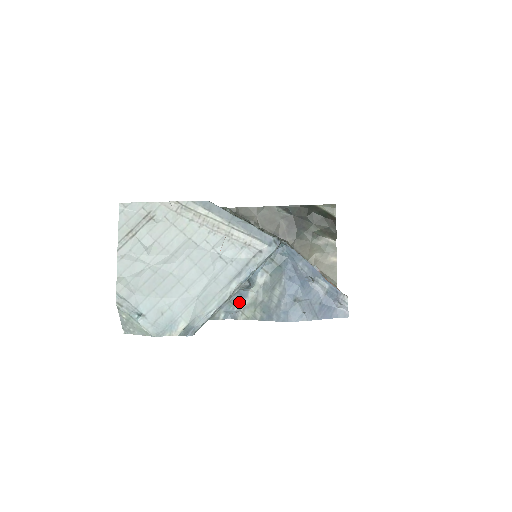
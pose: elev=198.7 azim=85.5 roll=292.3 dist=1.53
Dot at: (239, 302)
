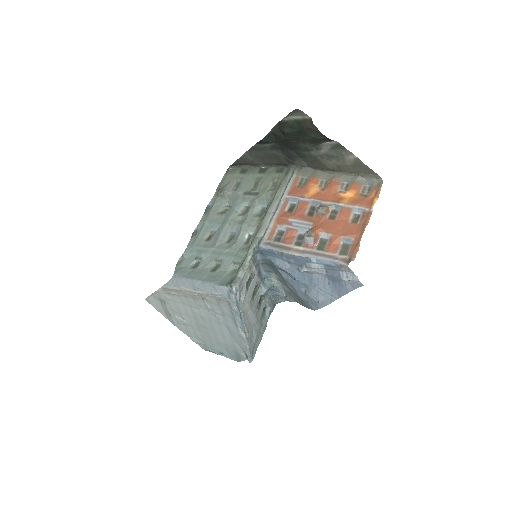
Dot at: (279, 293)
